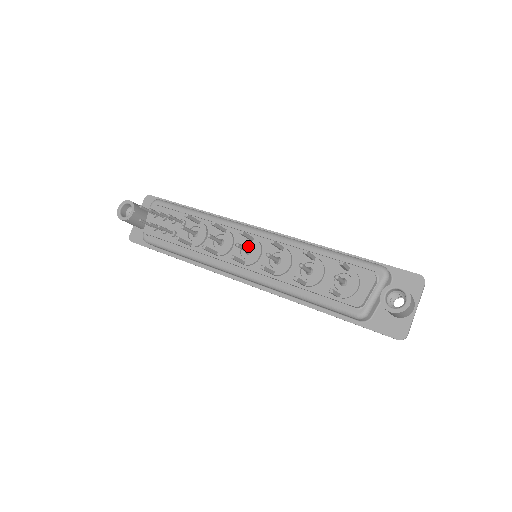
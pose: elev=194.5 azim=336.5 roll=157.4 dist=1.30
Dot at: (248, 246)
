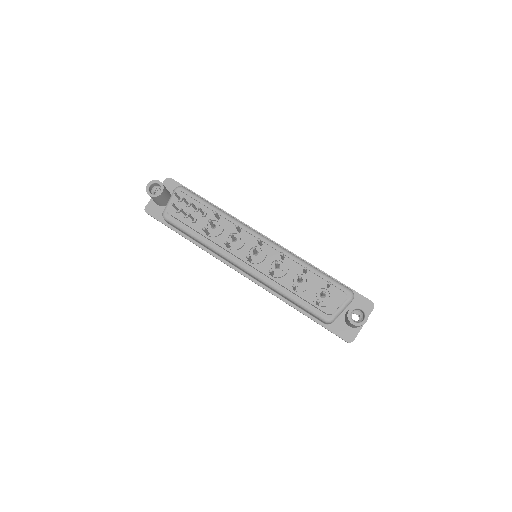
Dot at: (256, 249)
